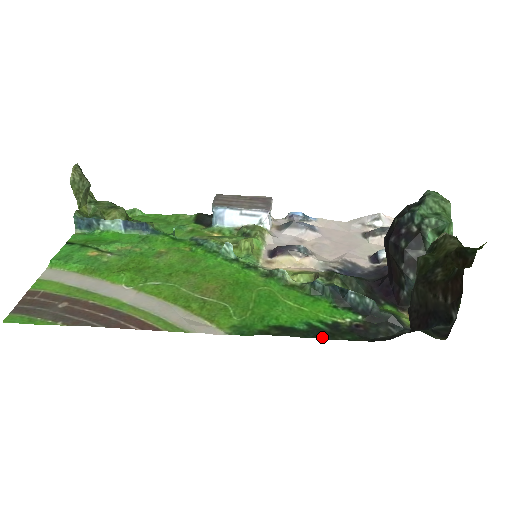
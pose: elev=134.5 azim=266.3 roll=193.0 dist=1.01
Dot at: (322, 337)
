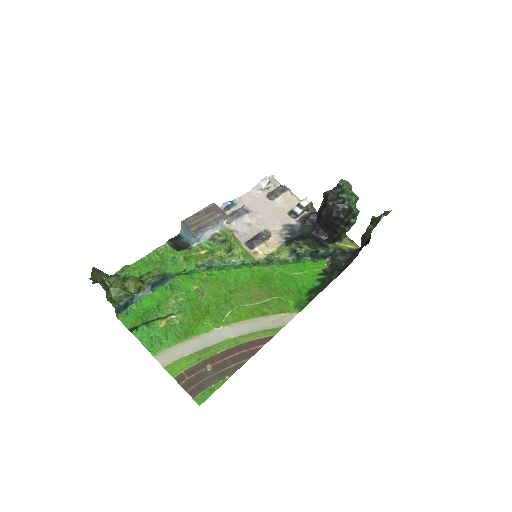
Dot at: (329, 283)
